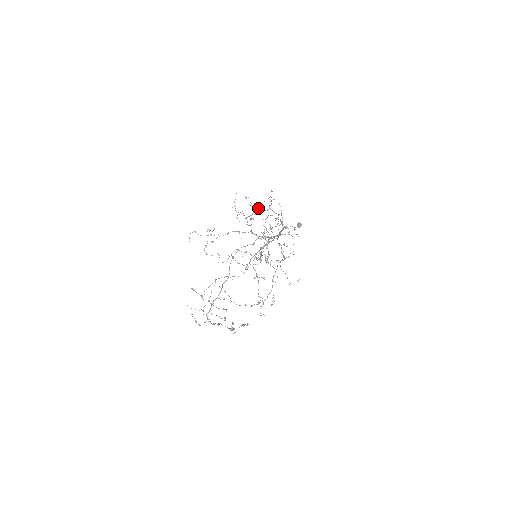
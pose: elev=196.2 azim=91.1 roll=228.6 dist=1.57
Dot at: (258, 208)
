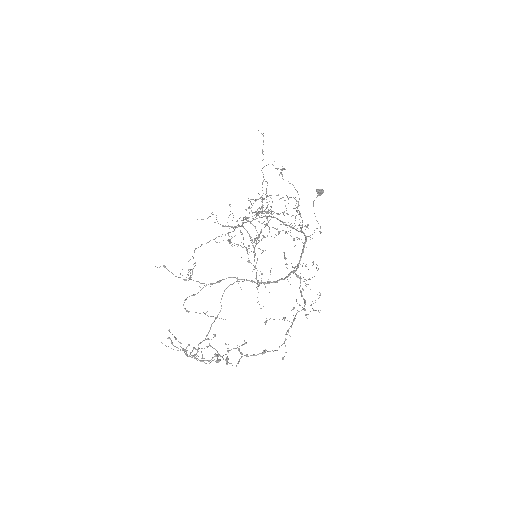
Dot at: (267, 235)
